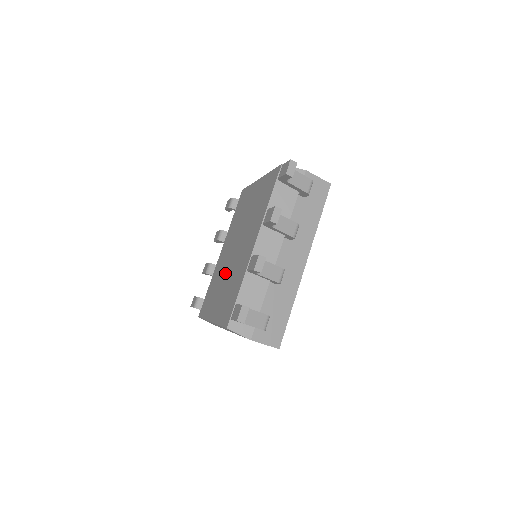
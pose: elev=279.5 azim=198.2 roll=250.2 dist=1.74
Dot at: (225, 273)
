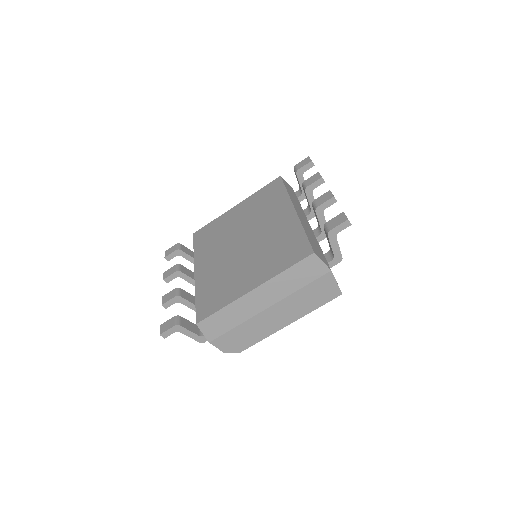
Dot at: (240, 260)
